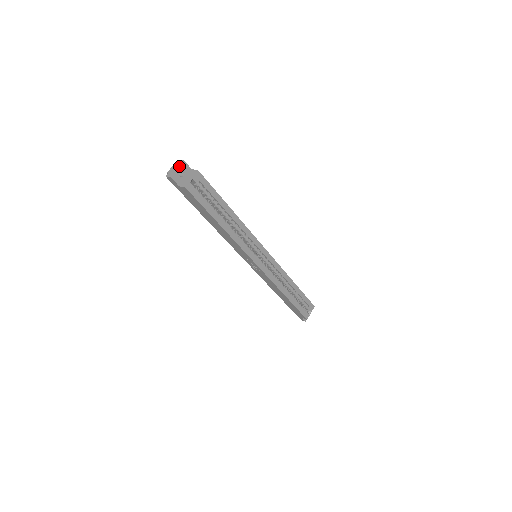
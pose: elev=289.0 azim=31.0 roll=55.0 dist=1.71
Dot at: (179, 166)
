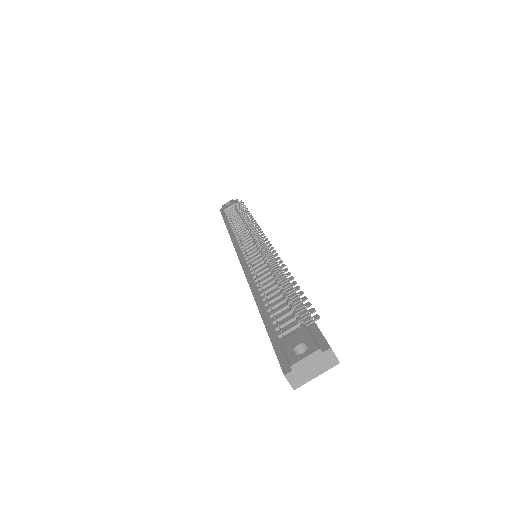
Dot at: occluded
